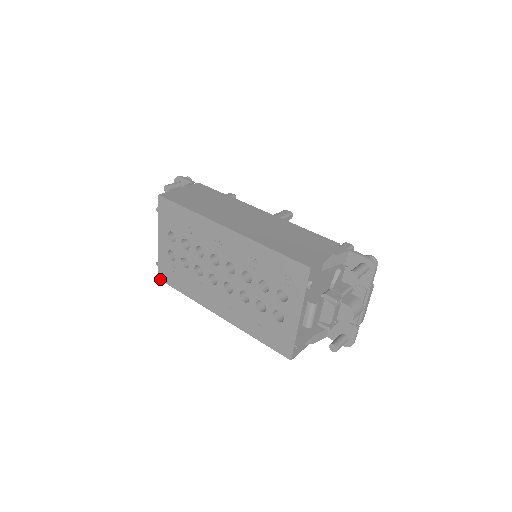
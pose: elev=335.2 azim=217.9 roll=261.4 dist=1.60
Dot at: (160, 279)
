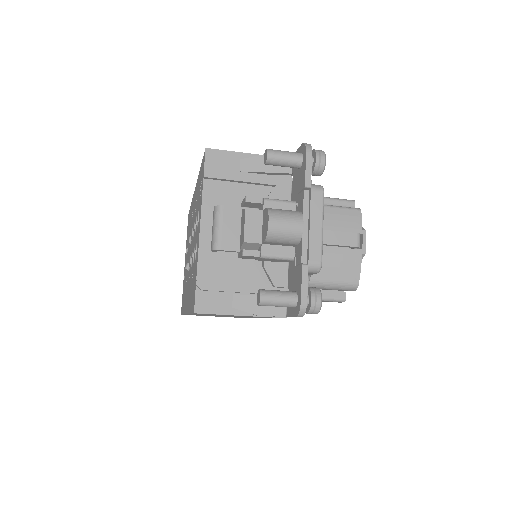
Dot at: occluded
